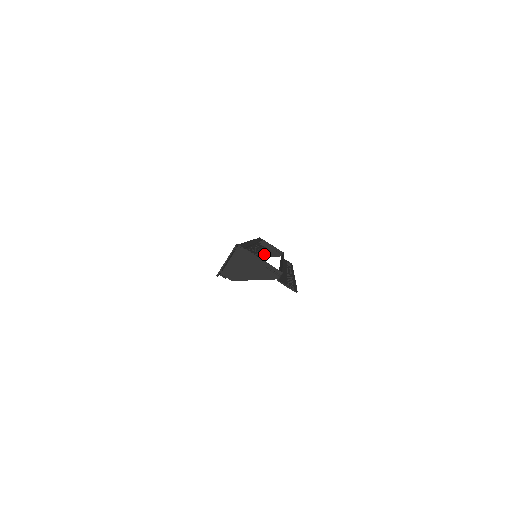
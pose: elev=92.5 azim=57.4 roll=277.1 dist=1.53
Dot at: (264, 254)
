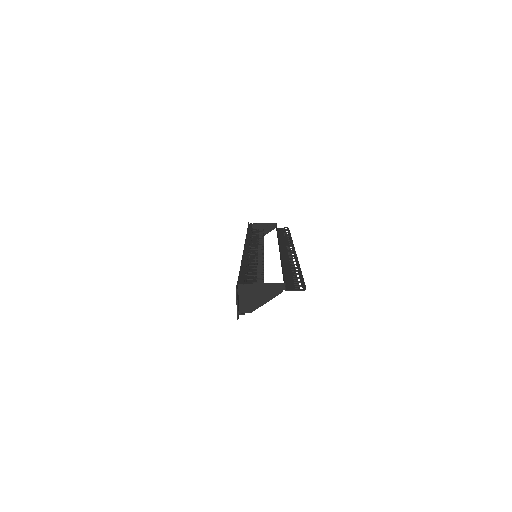
Dot at: (261, 247)
